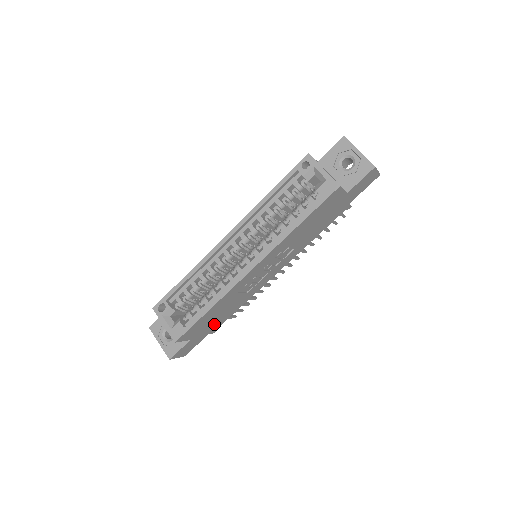
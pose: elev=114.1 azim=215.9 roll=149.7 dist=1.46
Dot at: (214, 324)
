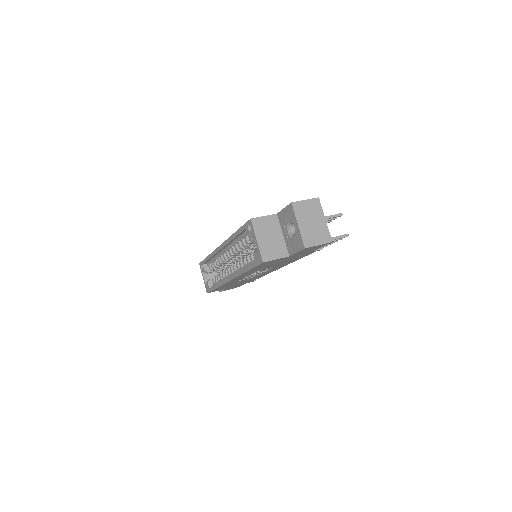
Dot at: occluded
